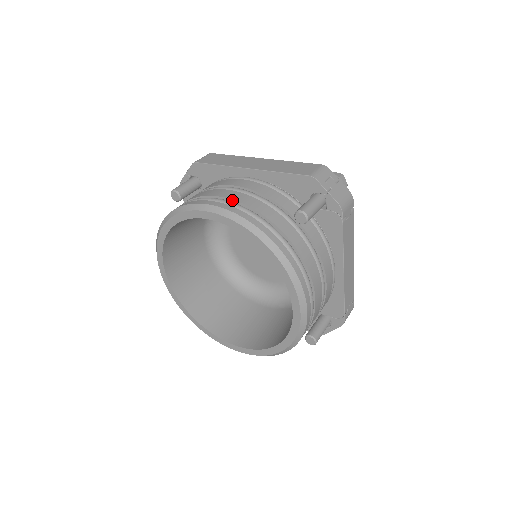
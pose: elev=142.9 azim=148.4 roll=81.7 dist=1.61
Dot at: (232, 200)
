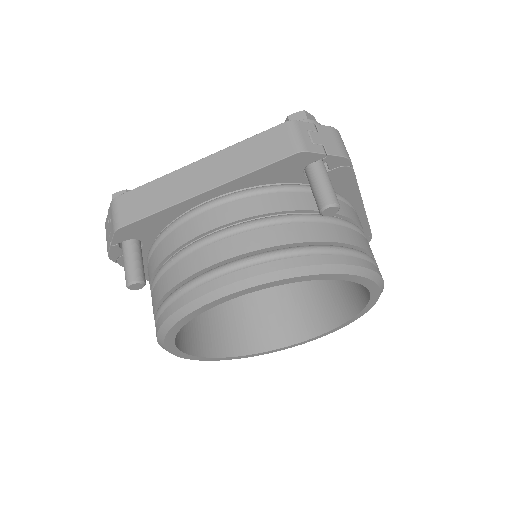
Dot at: (241, 255)
